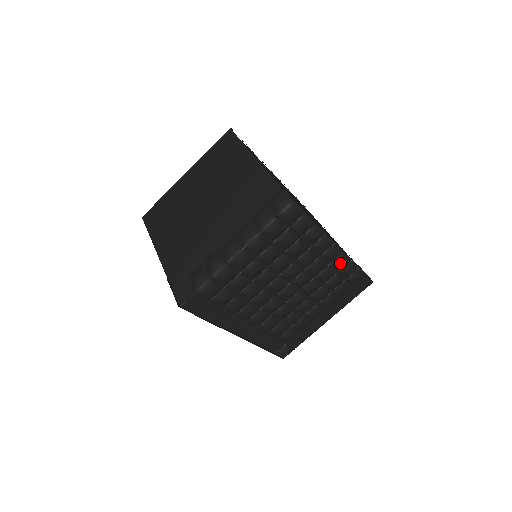
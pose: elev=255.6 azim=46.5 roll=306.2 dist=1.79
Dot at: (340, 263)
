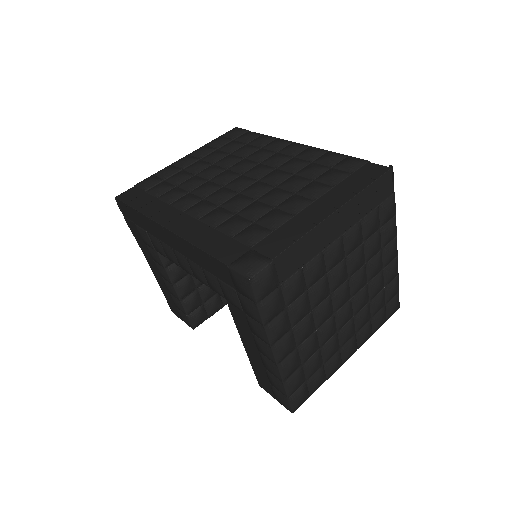
Dot at: (309, 152)
